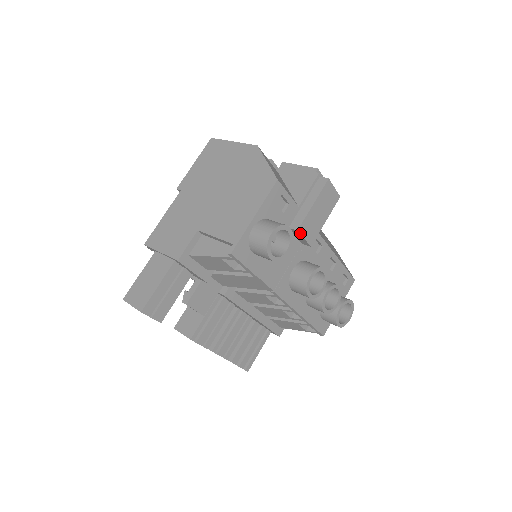
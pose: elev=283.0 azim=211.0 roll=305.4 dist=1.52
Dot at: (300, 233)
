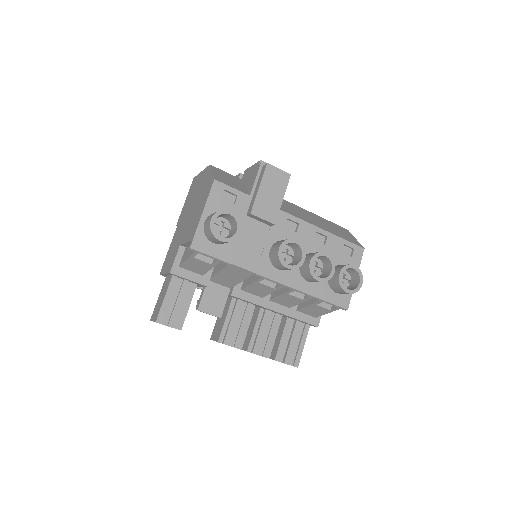
Dot at: (255, 215)
